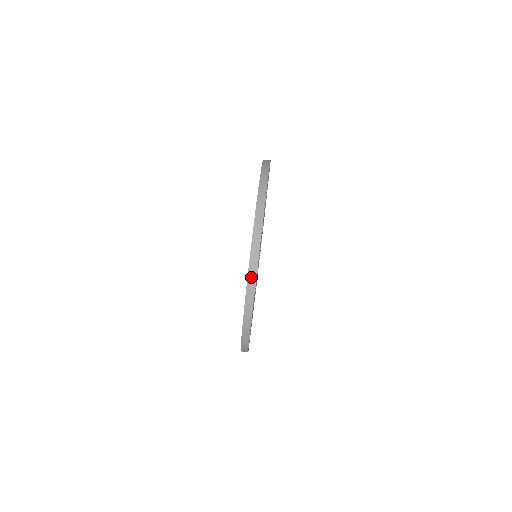
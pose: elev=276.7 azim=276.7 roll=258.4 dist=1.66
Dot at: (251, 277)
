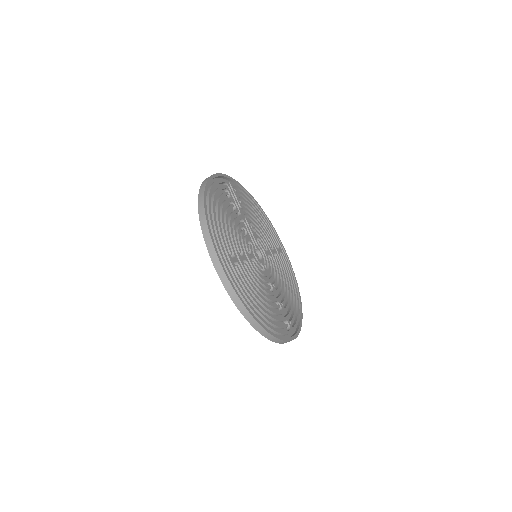
Dot at: (221, 274)
